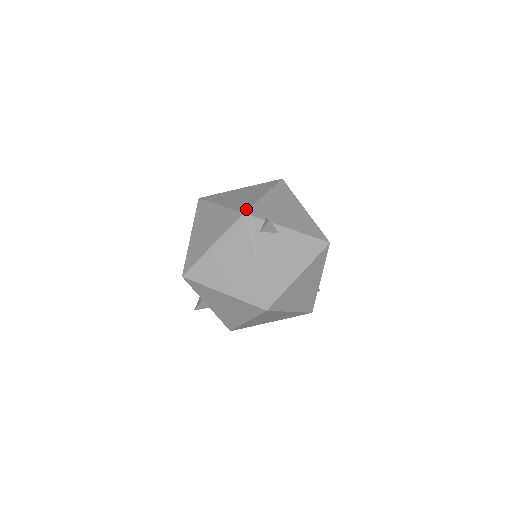
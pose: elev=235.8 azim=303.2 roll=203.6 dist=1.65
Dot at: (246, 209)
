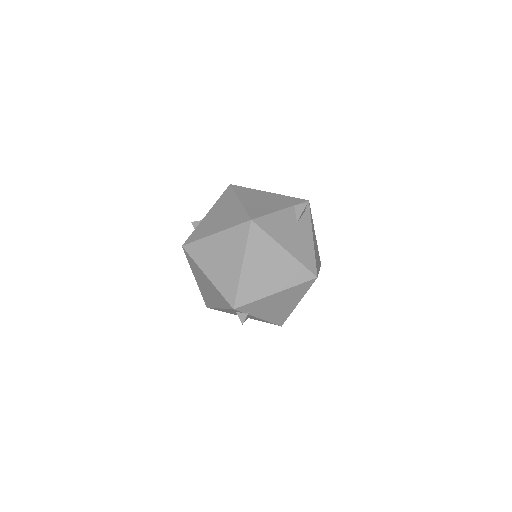
Dot at: (241, 304)
